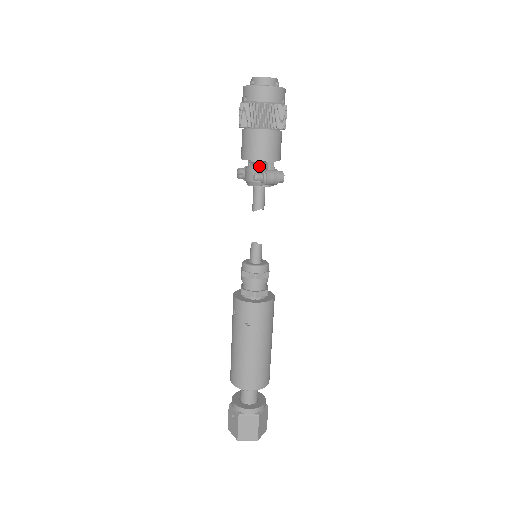
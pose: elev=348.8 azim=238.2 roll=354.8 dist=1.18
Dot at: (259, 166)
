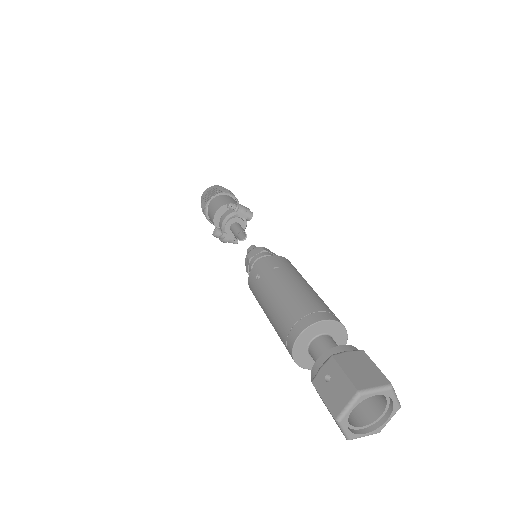
Dot at: occluded
